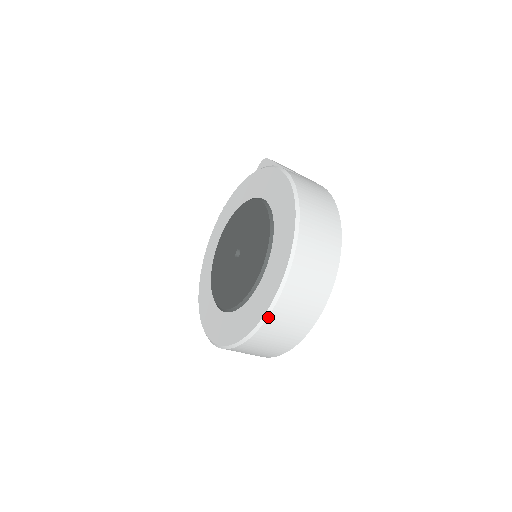
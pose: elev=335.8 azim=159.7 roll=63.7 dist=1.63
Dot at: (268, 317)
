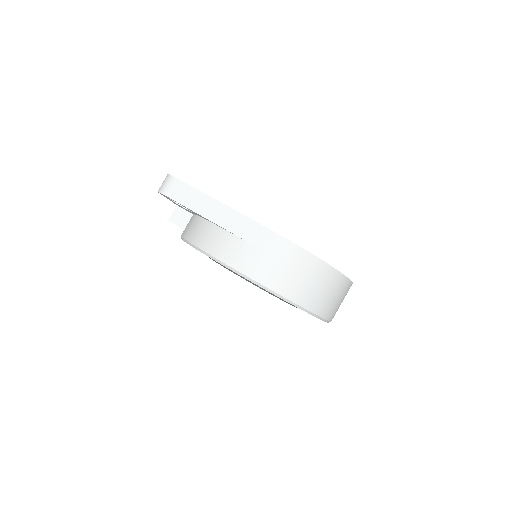
Dot at: occluded
